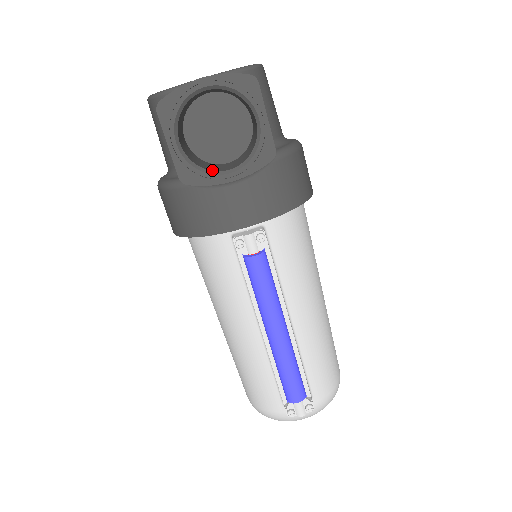
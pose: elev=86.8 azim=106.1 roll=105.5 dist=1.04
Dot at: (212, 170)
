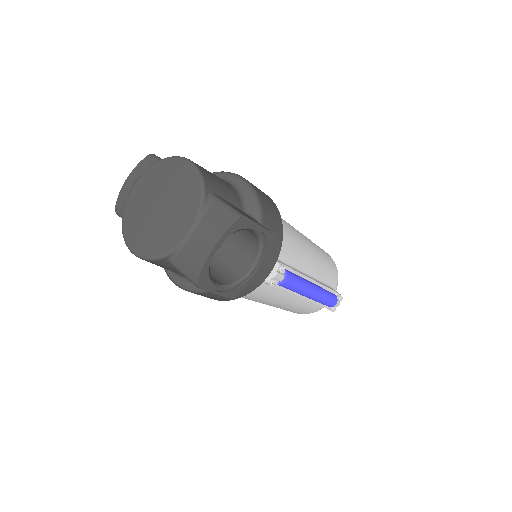
Dot at: (242, 275)
